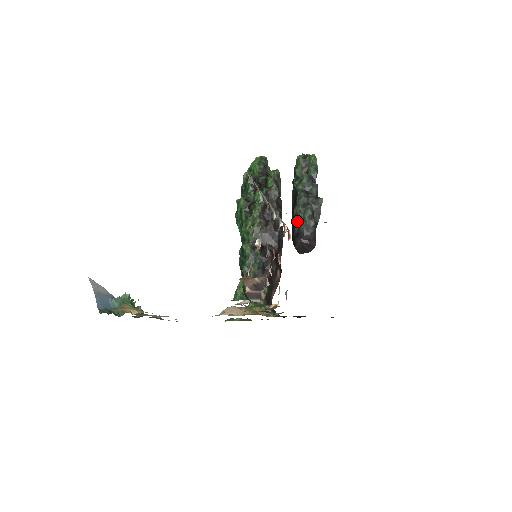
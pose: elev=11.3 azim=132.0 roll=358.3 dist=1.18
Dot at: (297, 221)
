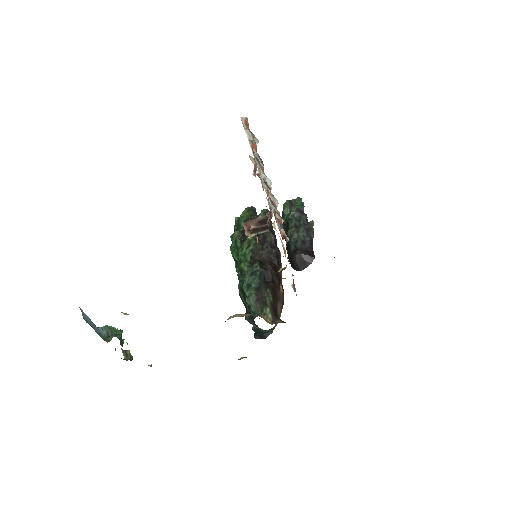
Dot at: (292, 240)
